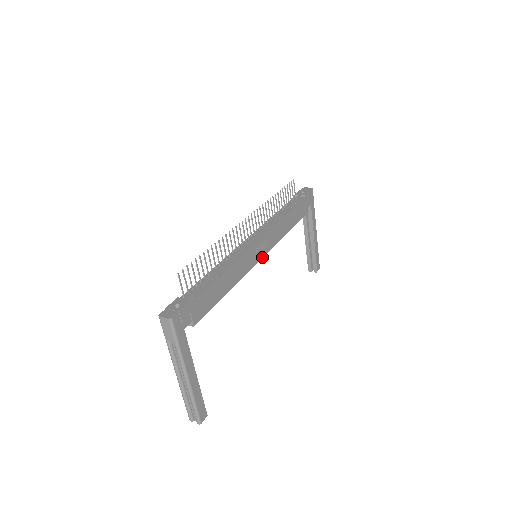
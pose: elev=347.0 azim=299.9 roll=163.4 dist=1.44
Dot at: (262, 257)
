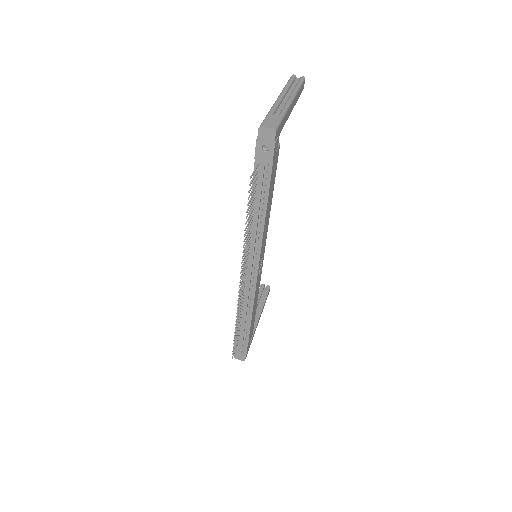
Dot at: (263, 258)
